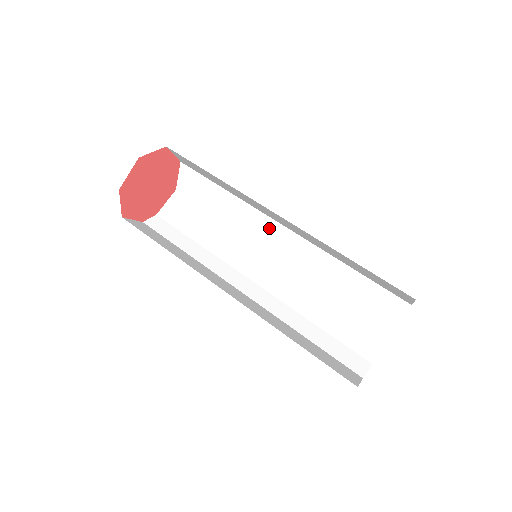
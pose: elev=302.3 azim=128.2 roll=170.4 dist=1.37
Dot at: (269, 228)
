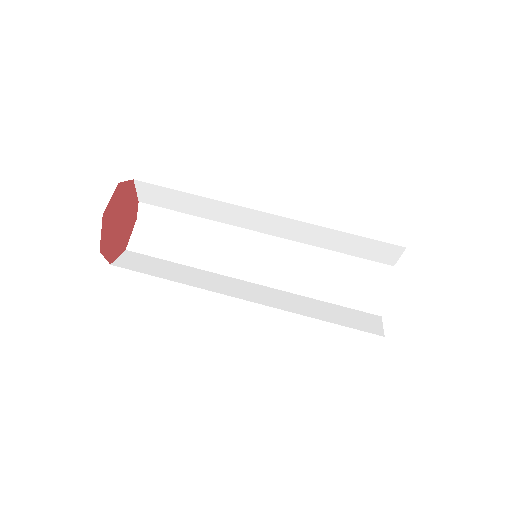
Dot at: occluded
